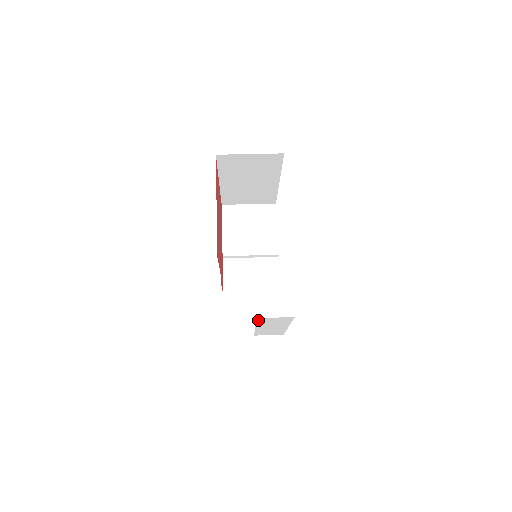
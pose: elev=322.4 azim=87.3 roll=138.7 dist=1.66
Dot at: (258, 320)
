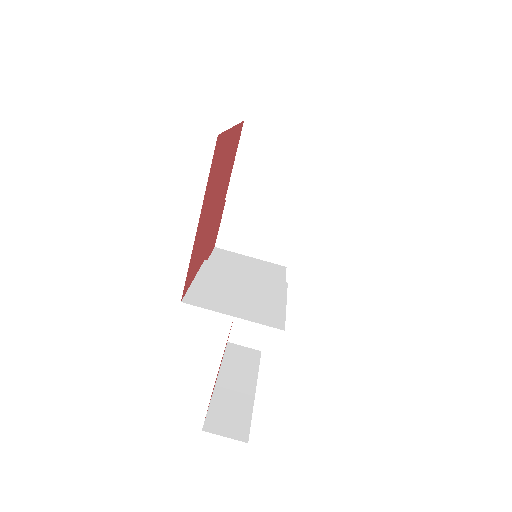
Dot at: occluded
